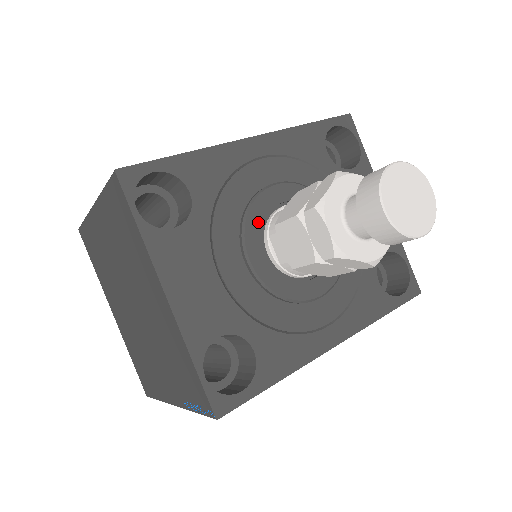
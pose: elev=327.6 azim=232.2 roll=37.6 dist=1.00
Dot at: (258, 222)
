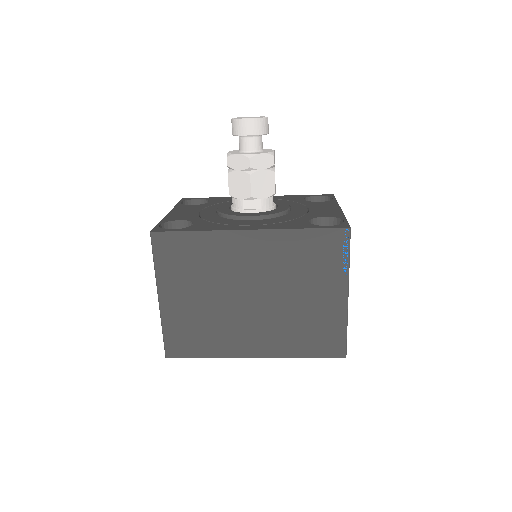
Dot at: occluded
